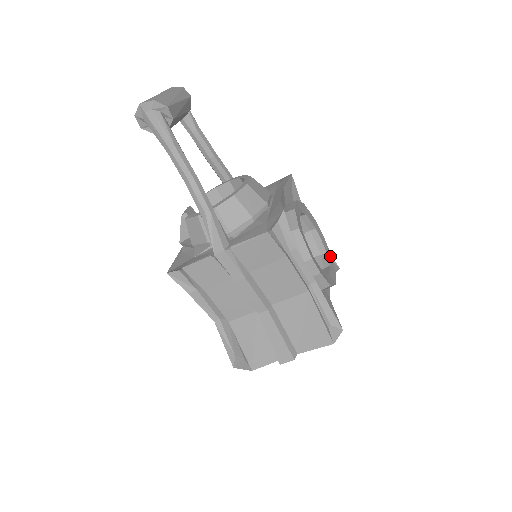
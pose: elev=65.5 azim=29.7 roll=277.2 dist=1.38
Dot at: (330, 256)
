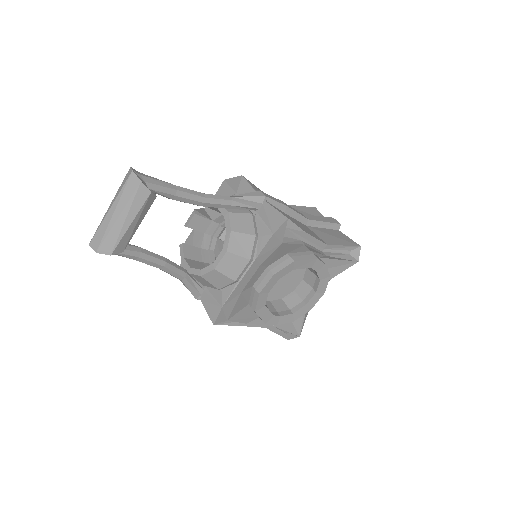
Dot at: (326, 280)
